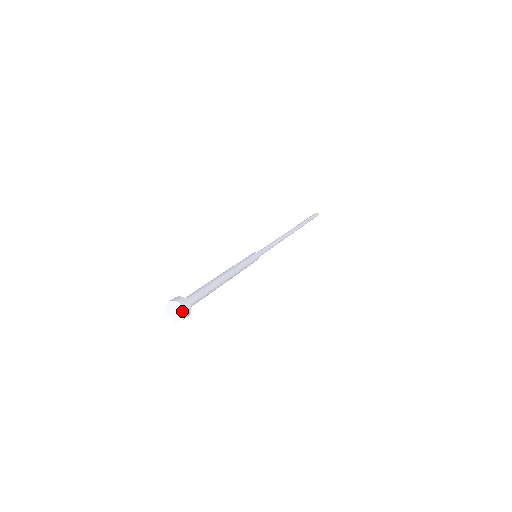
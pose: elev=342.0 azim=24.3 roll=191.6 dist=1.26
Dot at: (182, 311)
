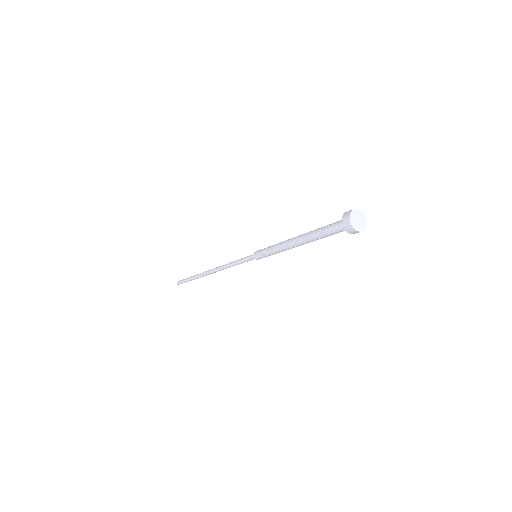
Dot at: (365, 224)
